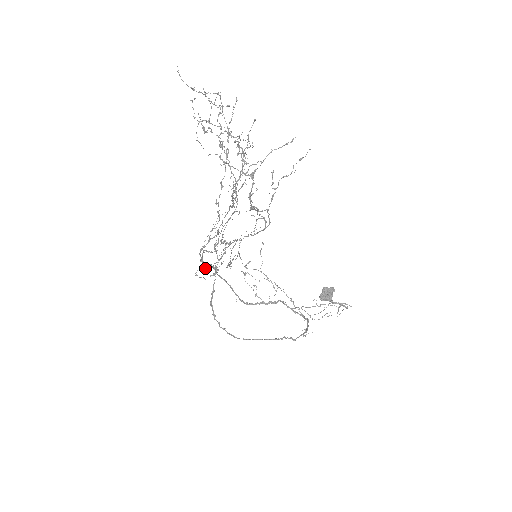
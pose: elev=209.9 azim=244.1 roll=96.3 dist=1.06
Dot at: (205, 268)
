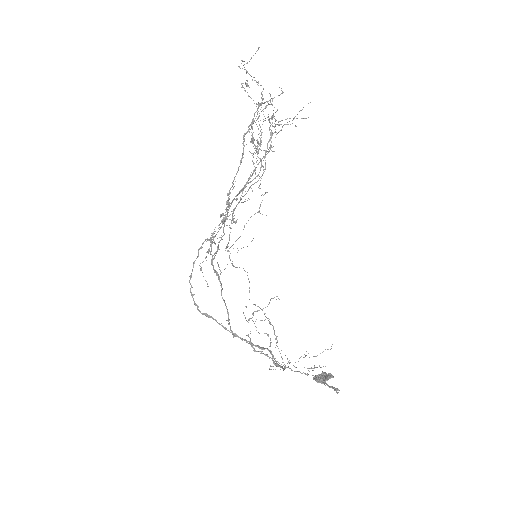
Dot at: (208, 249)
